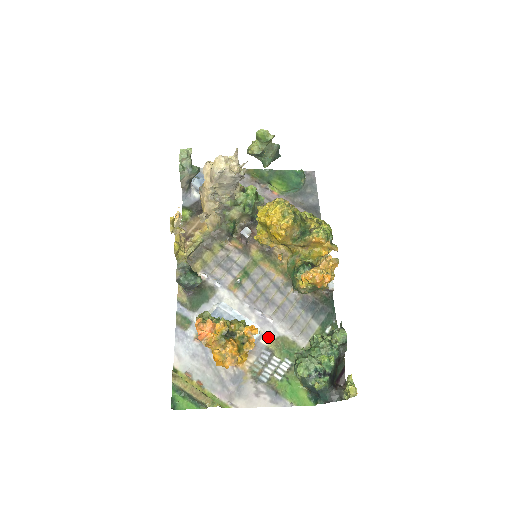
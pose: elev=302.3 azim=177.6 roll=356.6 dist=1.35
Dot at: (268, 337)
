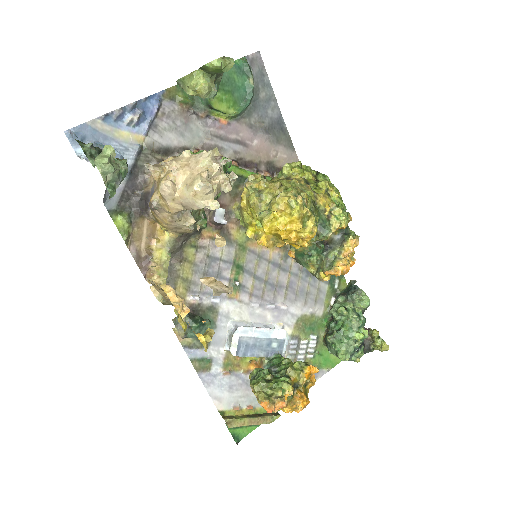
Dot at: (289, 326)
